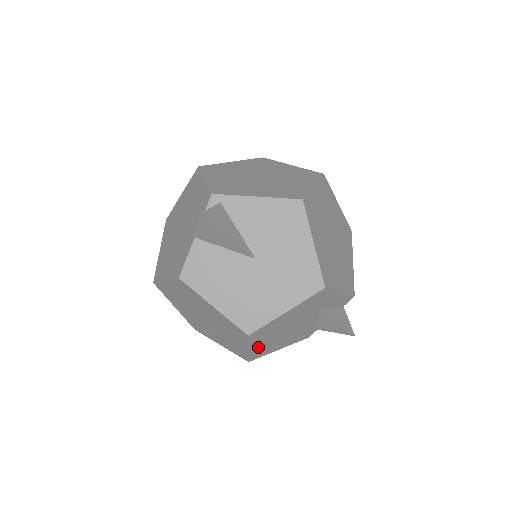
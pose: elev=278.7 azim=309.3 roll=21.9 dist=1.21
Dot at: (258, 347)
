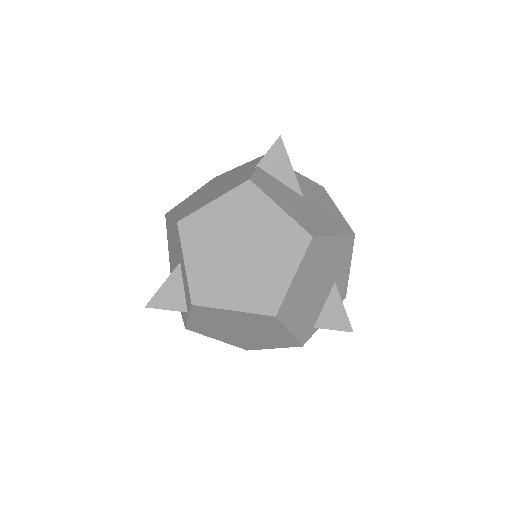
Dot at: (296, 286)
